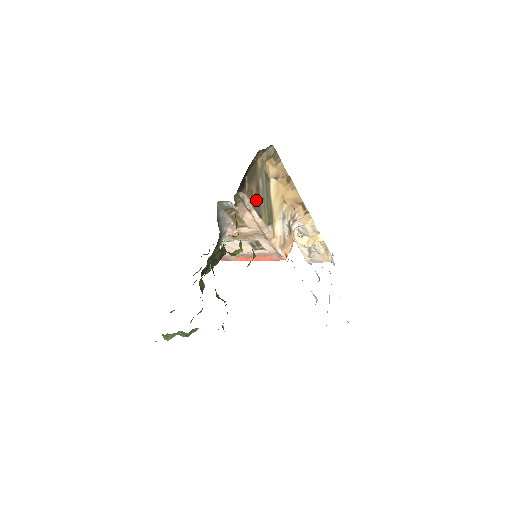
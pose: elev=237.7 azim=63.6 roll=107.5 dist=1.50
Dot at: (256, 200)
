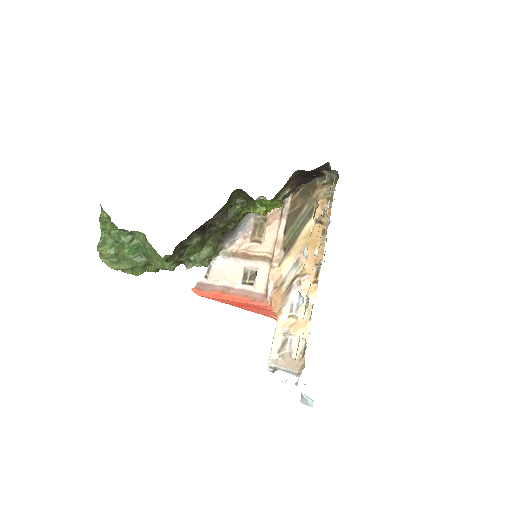
Dot at: (293, 215)
